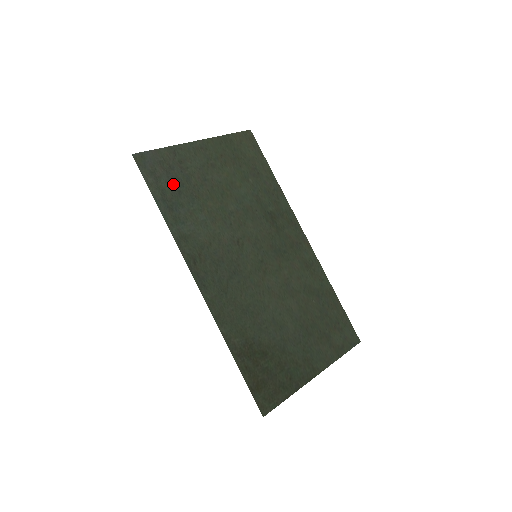
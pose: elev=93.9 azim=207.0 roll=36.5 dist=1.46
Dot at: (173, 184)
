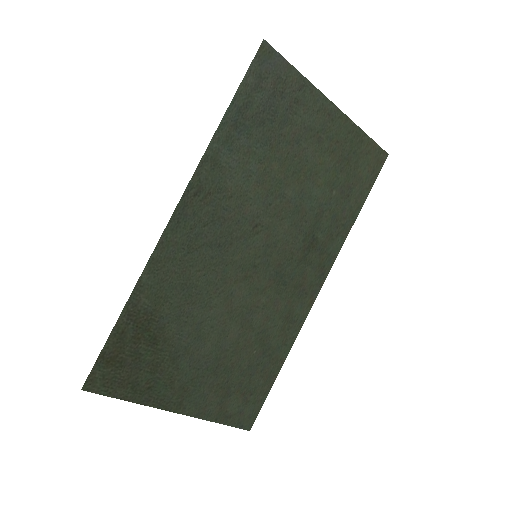
Dot at: (266, 109)
